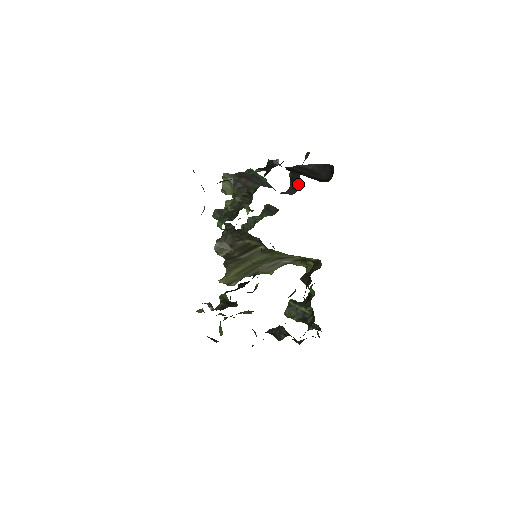
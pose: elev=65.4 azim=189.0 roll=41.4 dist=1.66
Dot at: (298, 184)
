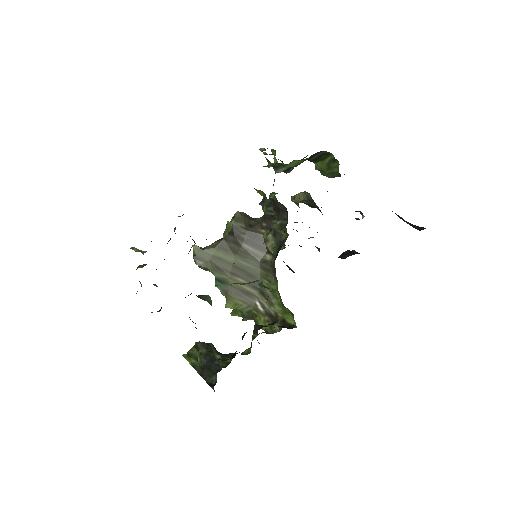
Dot at: occluded
